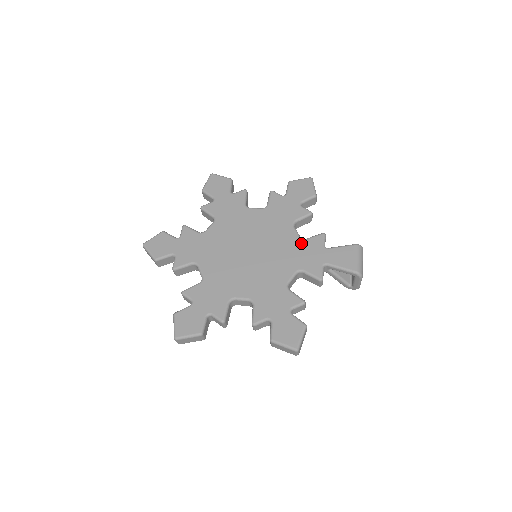
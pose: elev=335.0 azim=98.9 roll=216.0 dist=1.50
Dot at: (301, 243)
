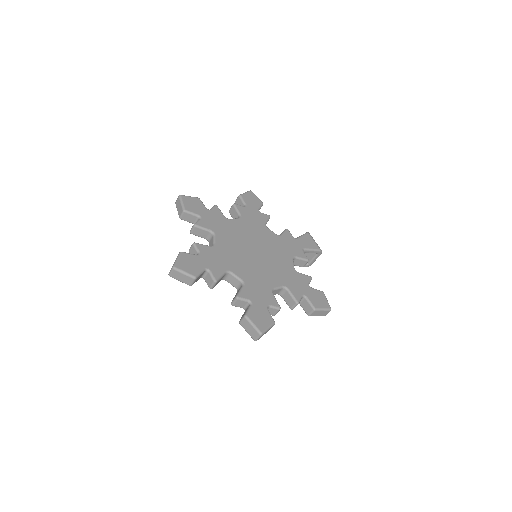
Dot at: (281, 238)
